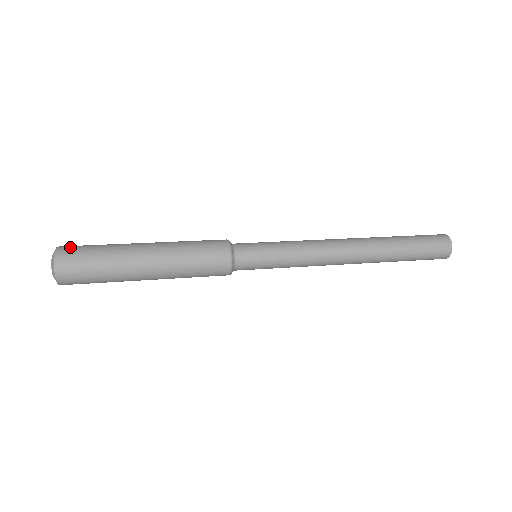
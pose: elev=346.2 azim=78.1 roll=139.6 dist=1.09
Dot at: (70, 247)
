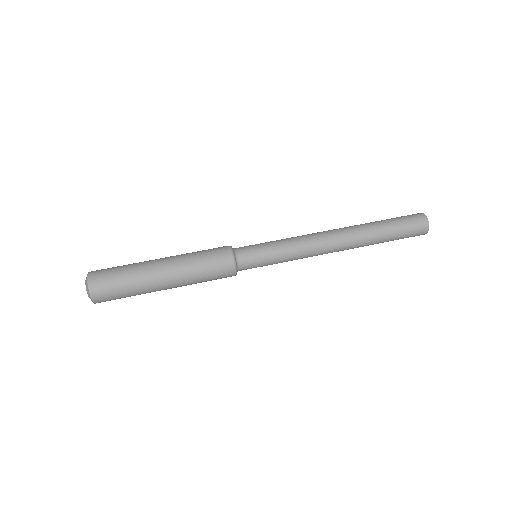
Dot at: (99, 281)
